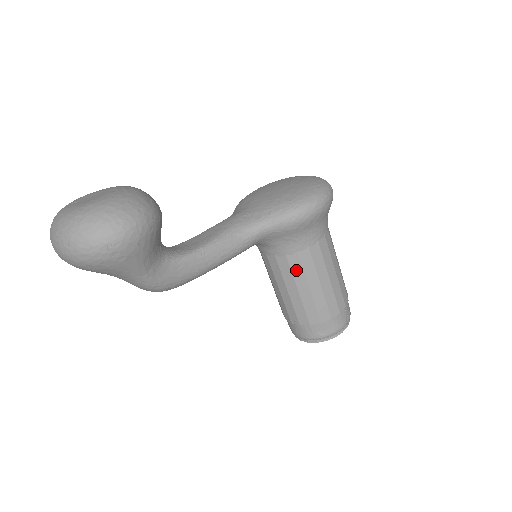
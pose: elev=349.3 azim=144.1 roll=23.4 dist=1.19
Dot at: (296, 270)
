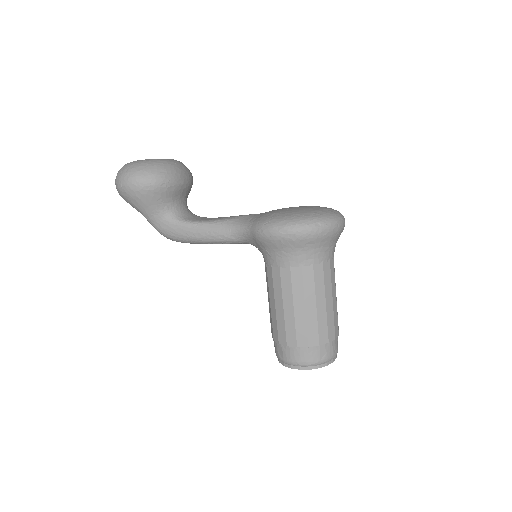
Dot at: (270, 283)
